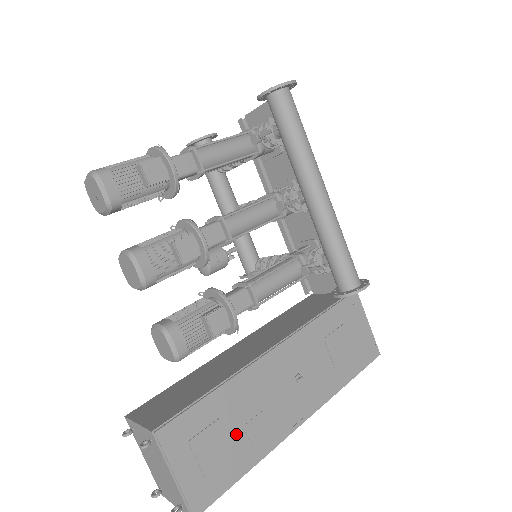
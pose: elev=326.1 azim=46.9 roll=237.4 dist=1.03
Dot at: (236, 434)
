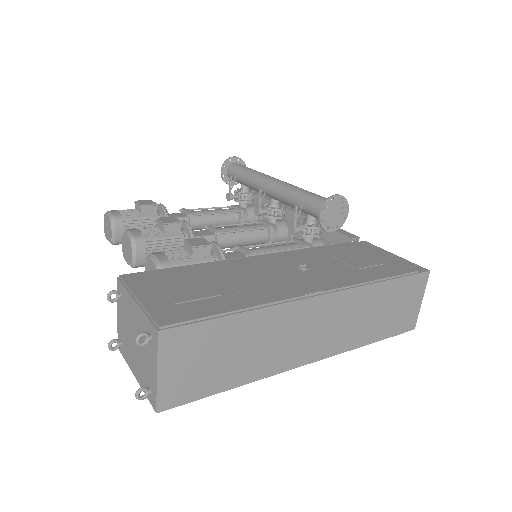
Dot at: (220, 287)
